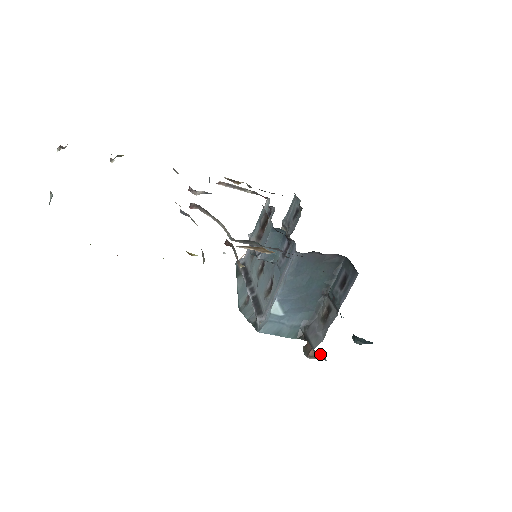
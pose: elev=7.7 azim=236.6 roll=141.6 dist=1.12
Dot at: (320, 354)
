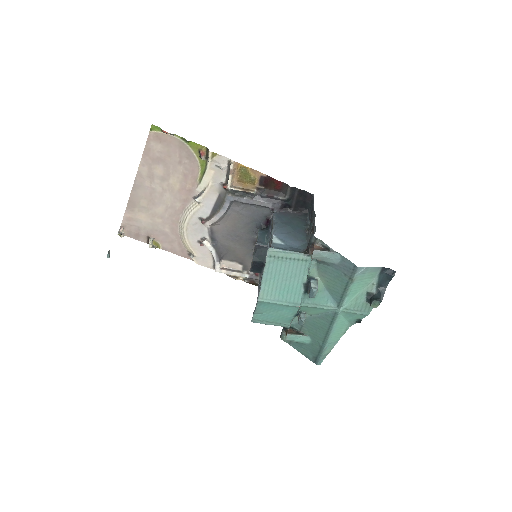
Dot at: (324, 248)
